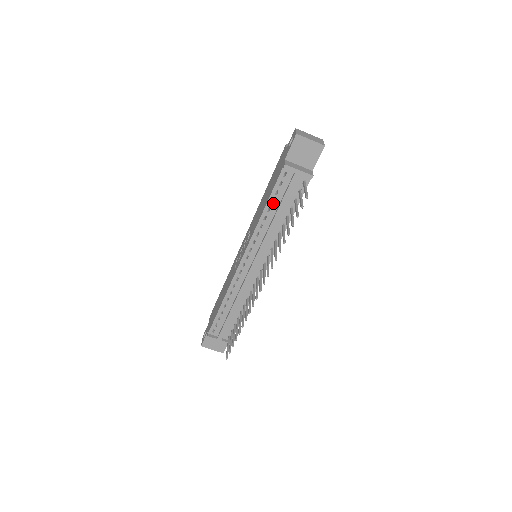
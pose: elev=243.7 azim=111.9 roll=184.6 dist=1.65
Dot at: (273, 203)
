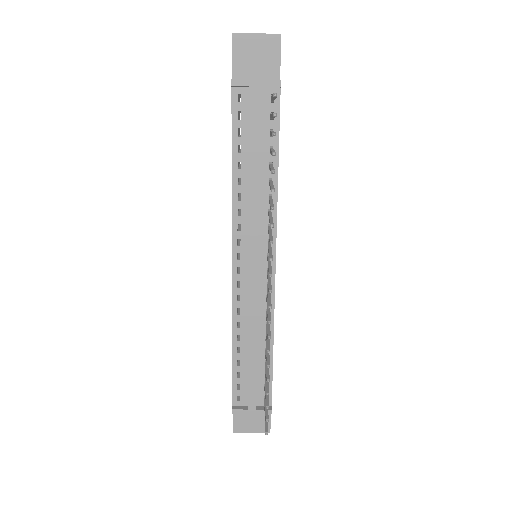
Dot at: (241, 152)
